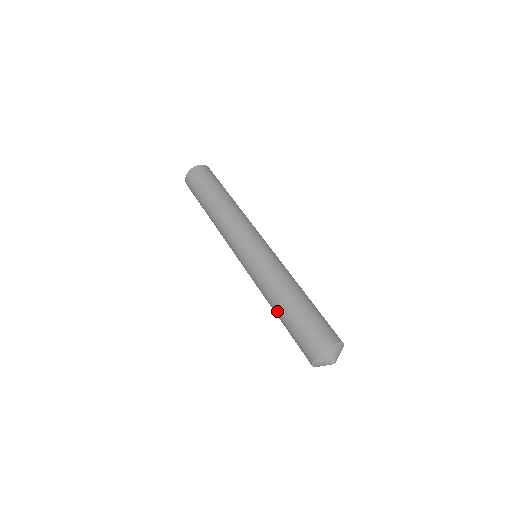
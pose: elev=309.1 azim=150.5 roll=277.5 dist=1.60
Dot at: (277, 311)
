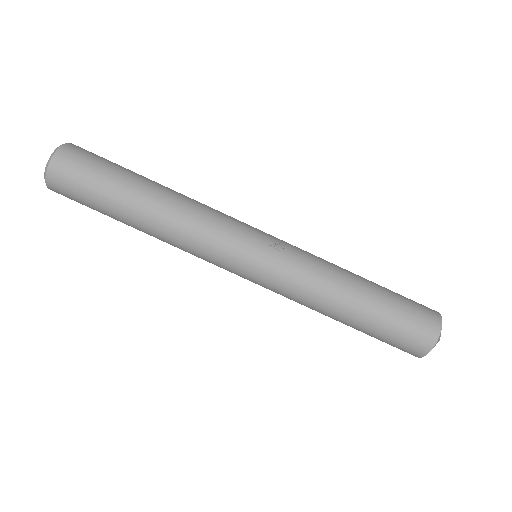
Dot at: occluded
